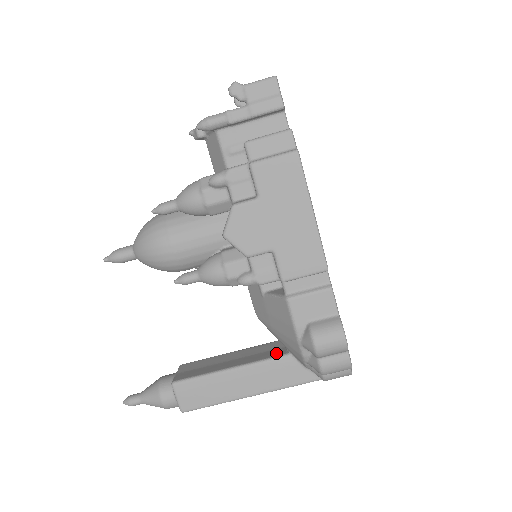
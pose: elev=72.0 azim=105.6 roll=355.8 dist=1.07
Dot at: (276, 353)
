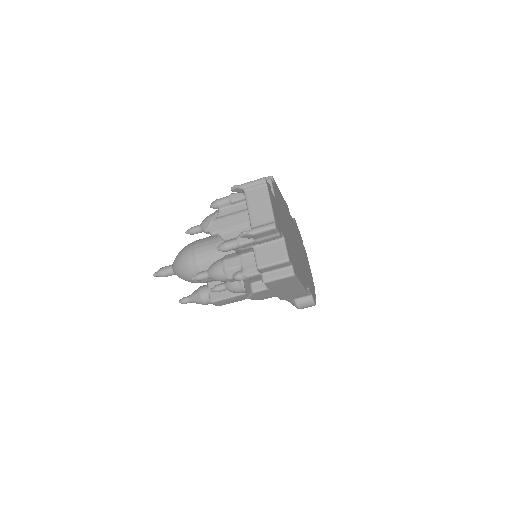
Dot at: occluded
